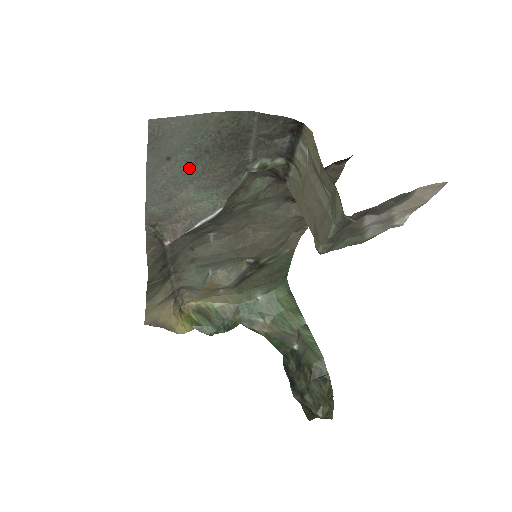
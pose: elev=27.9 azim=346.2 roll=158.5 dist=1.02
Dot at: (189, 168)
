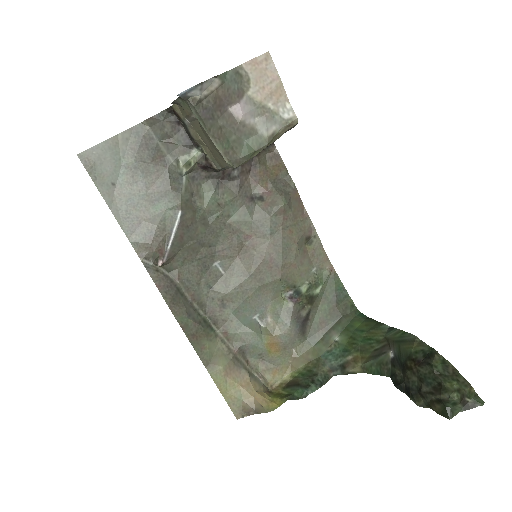
Dot at: (134, 188)
